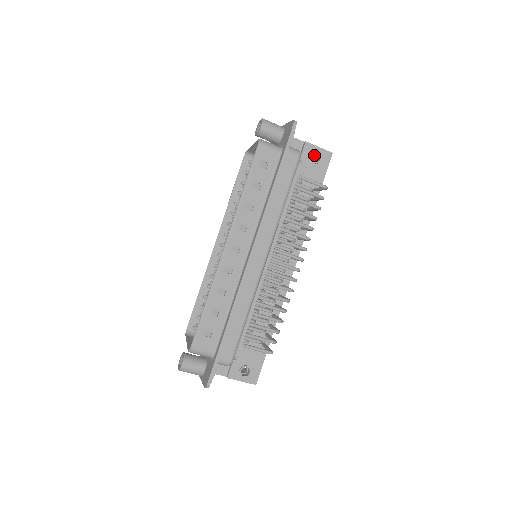
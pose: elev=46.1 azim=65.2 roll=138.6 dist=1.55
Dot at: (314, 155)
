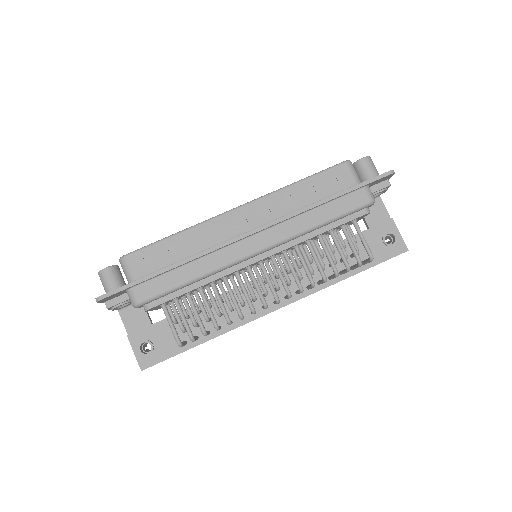
Dot at: (390, 240)
